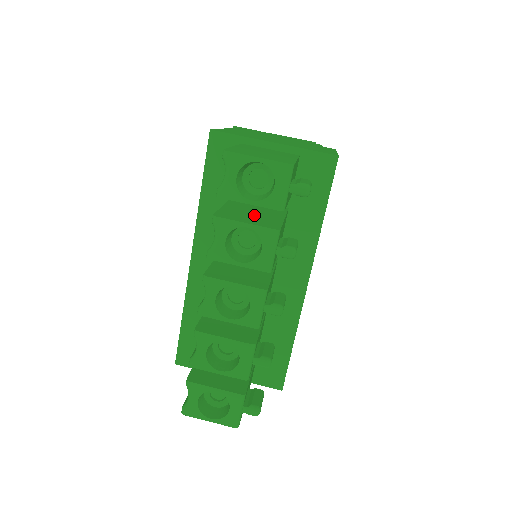
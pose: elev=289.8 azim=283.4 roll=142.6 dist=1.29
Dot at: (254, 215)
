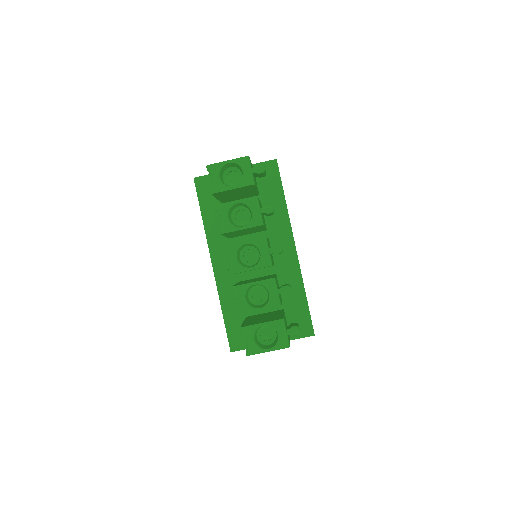
Dot at: occluded
